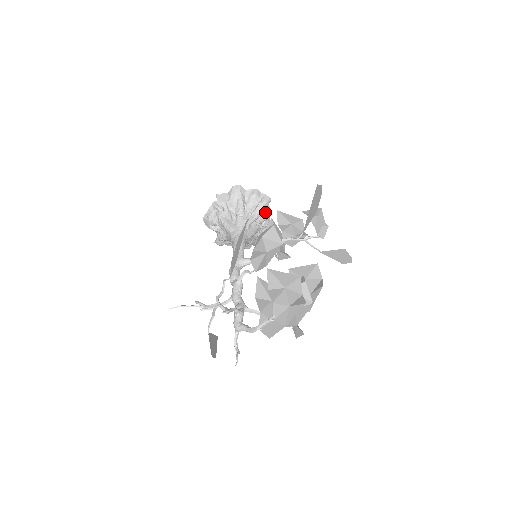
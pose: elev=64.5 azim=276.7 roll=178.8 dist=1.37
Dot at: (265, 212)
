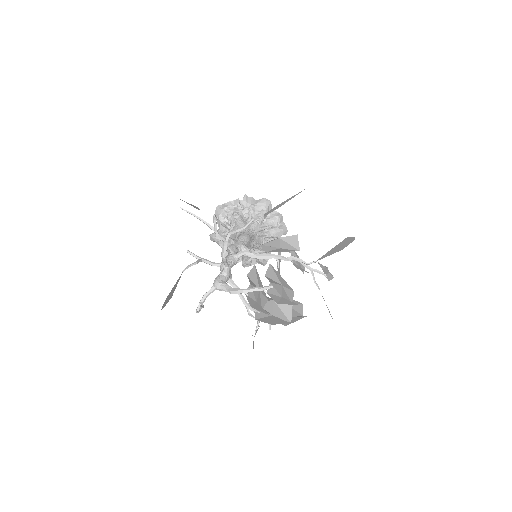
Dot at: occluded
